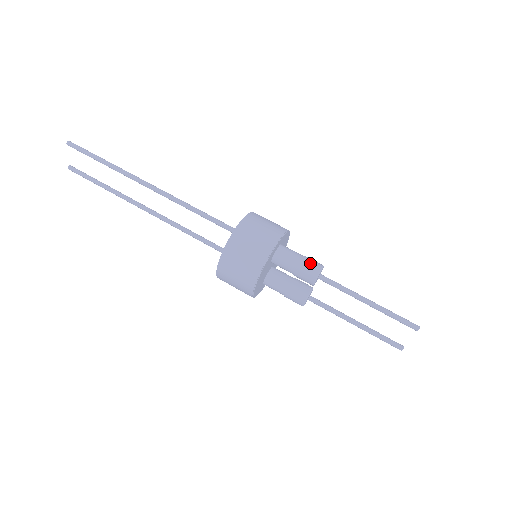
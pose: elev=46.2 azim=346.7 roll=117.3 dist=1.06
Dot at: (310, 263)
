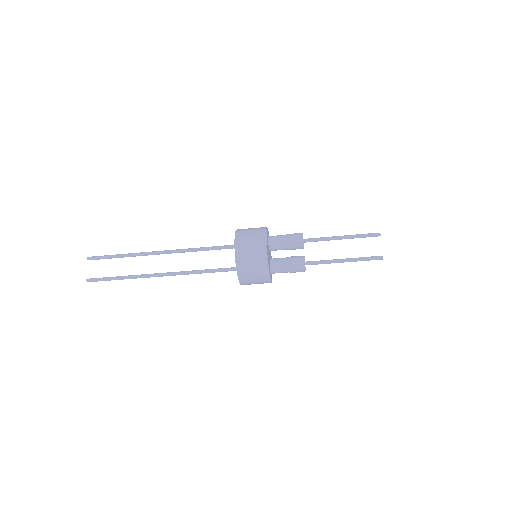
Dot at: occluded
